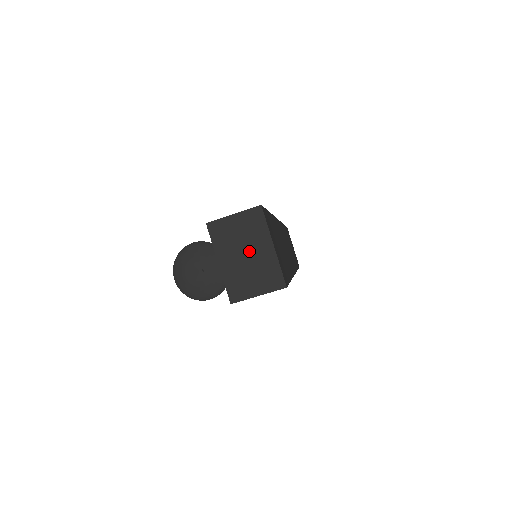
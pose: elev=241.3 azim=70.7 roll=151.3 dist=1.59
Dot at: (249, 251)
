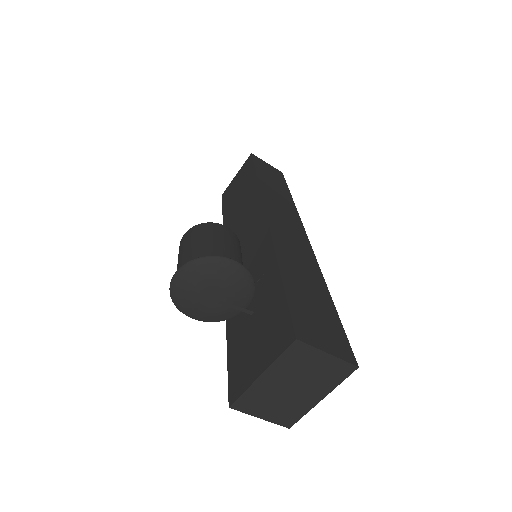
Dot at: (299, 388)
